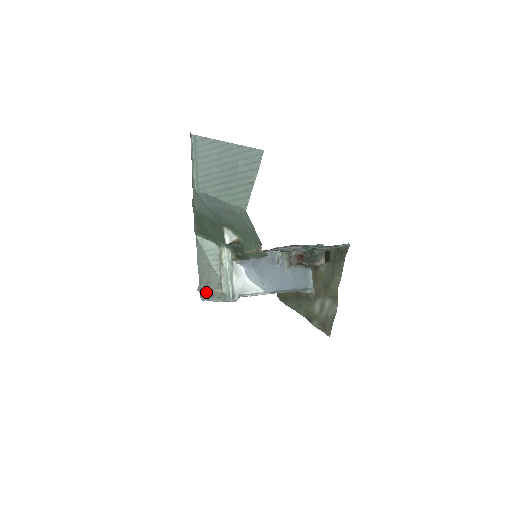
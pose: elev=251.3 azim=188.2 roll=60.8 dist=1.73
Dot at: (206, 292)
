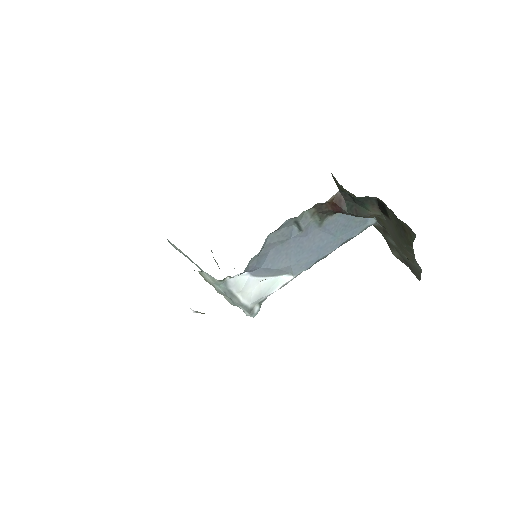
Dot at: occluded
